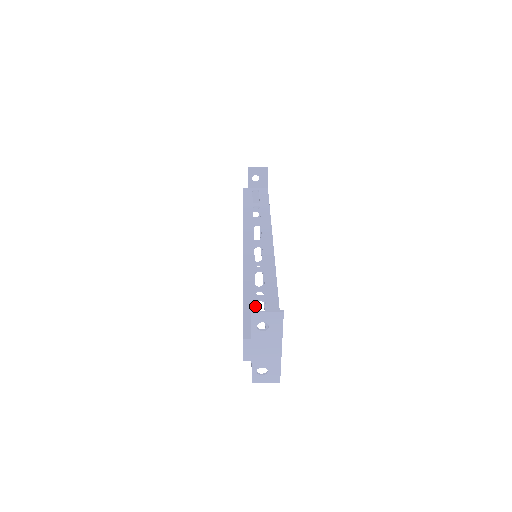
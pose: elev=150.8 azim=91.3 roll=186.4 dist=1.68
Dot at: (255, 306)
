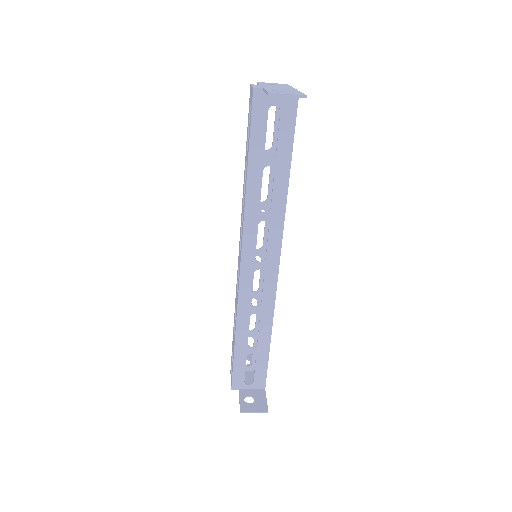
Dot at: occluded
